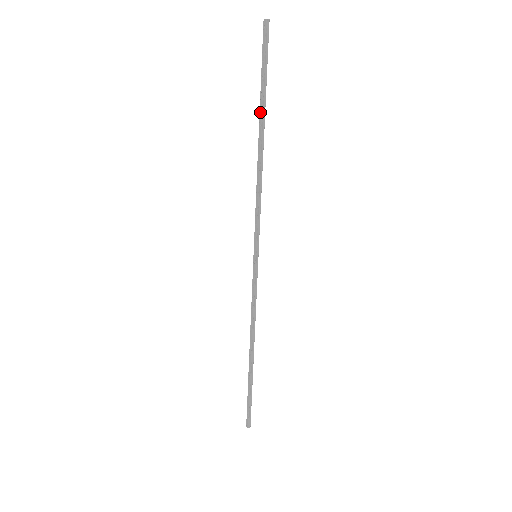
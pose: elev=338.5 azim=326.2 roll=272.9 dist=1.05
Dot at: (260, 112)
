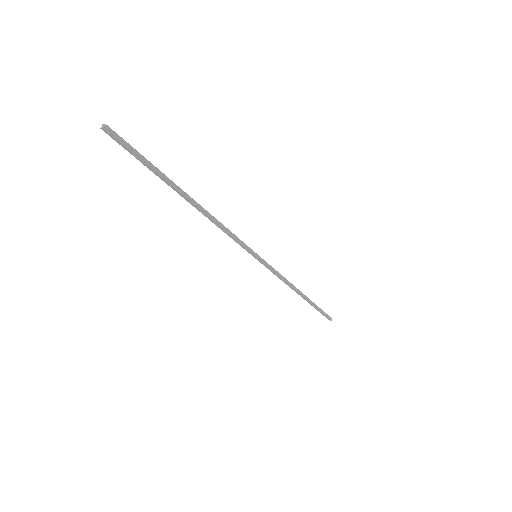
Dot at: occluded
